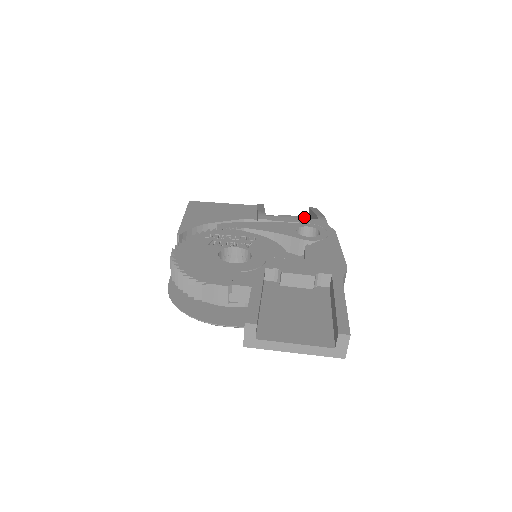
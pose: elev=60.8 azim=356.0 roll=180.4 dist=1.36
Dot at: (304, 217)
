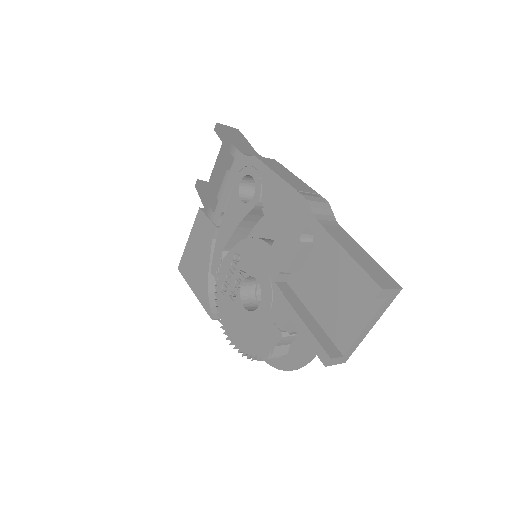
Dot at: (227, 173)
